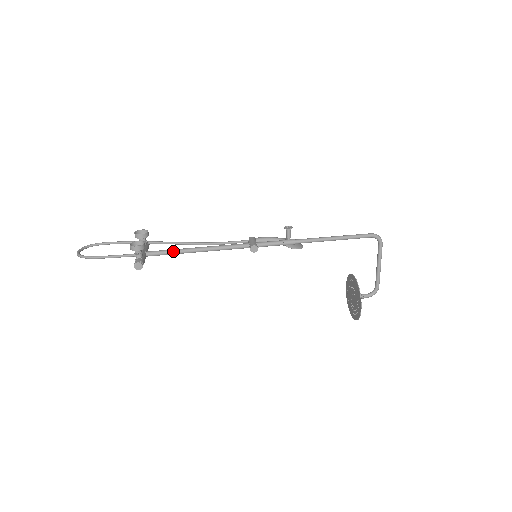
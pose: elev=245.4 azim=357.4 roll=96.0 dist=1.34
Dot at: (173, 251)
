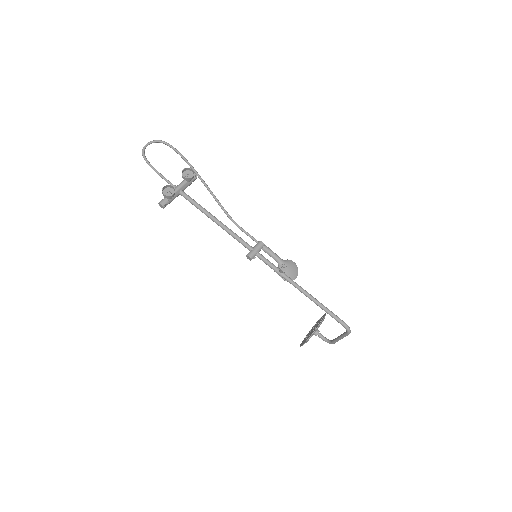
Dot at: (198, 207)
